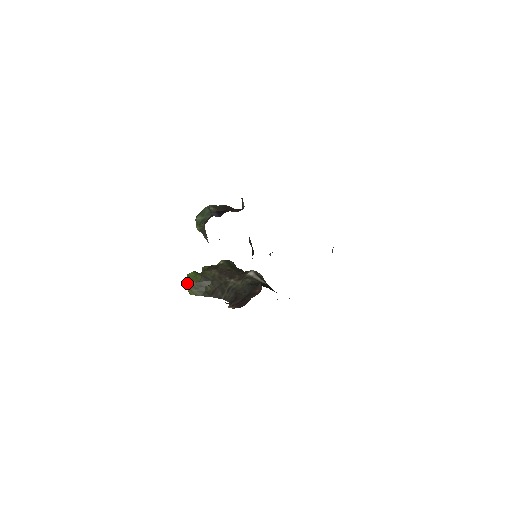
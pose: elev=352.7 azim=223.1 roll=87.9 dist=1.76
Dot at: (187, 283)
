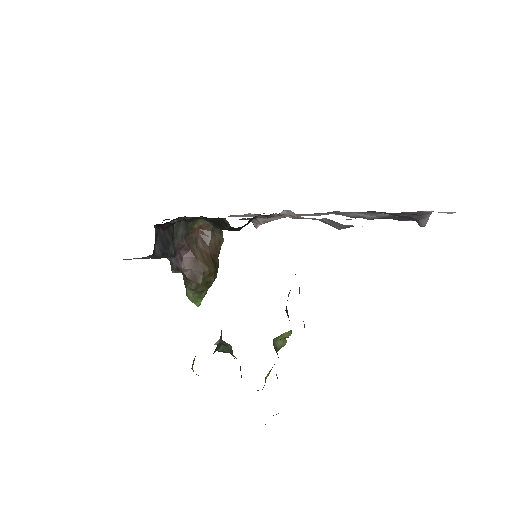
Dot at: occluded
